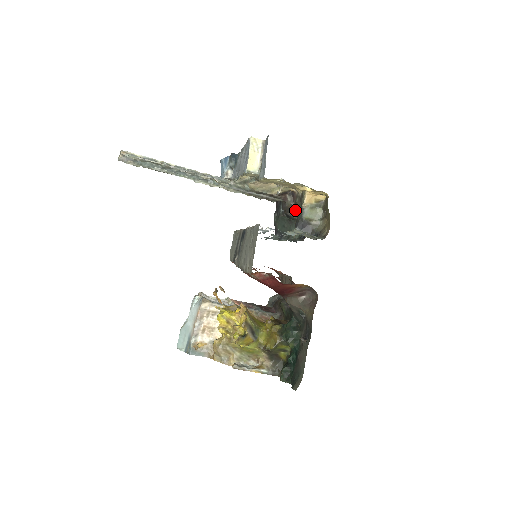
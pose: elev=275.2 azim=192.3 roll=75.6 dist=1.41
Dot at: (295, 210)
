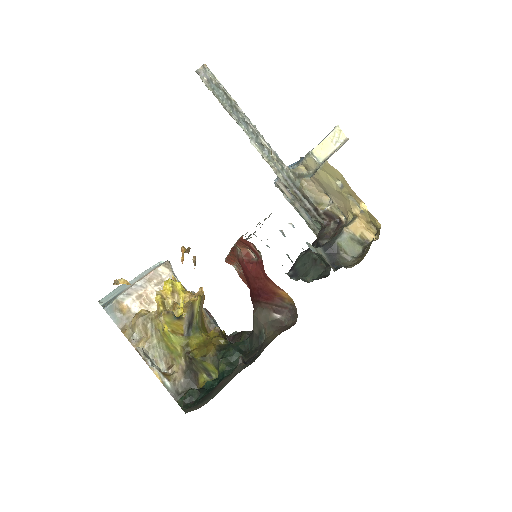
Dot at: (331, 238)
